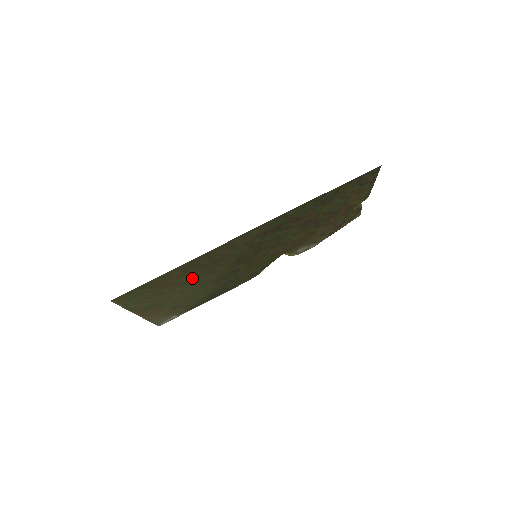
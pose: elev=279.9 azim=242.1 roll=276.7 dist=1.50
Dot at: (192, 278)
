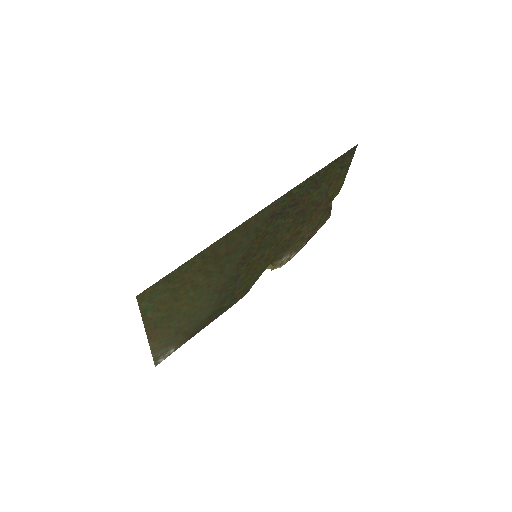
Dot at: (205, 277)
